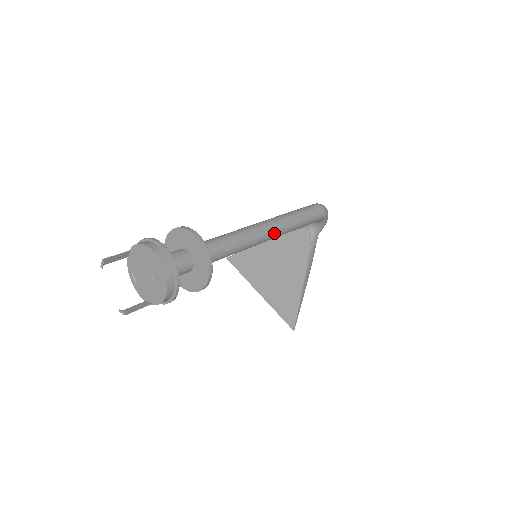
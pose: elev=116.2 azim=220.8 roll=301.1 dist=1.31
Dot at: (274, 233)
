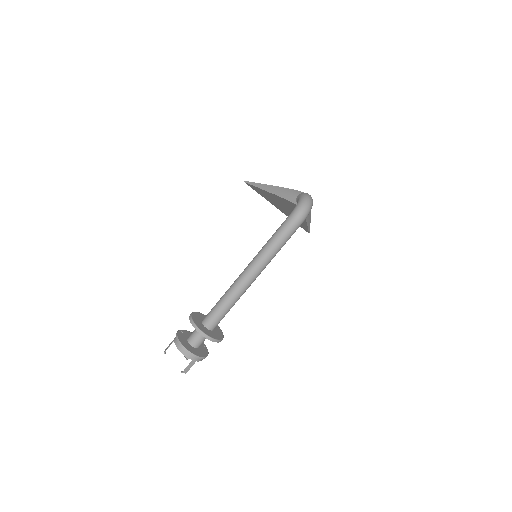
Dot at: (259, 274)
